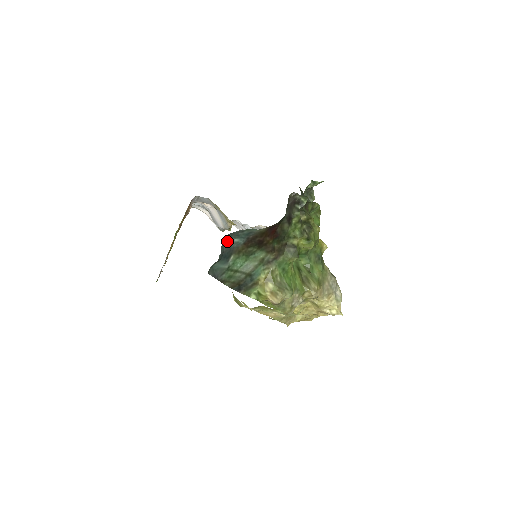
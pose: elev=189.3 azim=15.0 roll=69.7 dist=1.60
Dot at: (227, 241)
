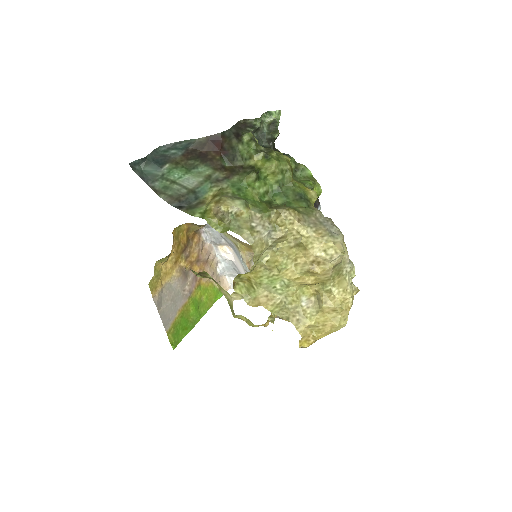
Dot at: (163, 152)
